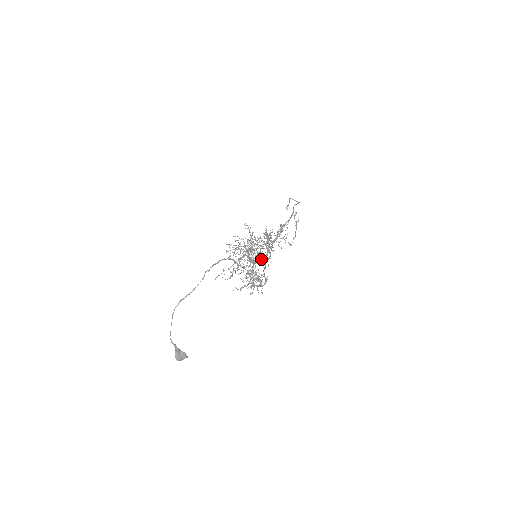
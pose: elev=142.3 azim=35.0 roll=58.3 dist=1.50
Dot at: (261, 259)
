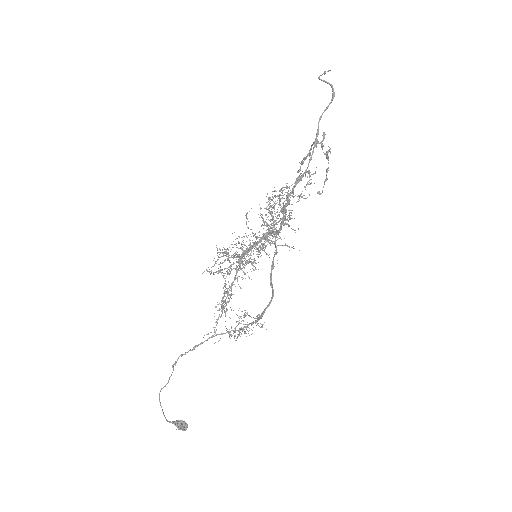
Dot at: (273, 233)
